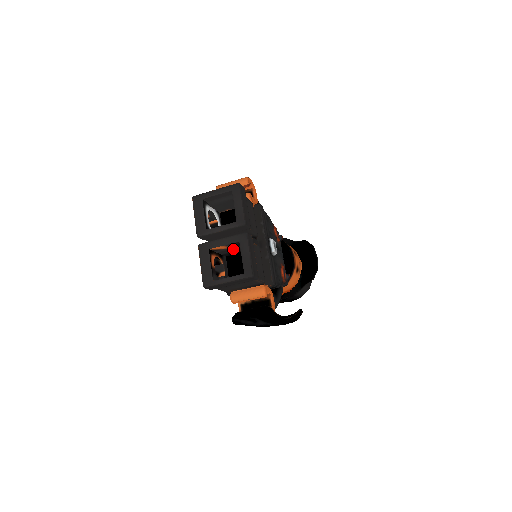
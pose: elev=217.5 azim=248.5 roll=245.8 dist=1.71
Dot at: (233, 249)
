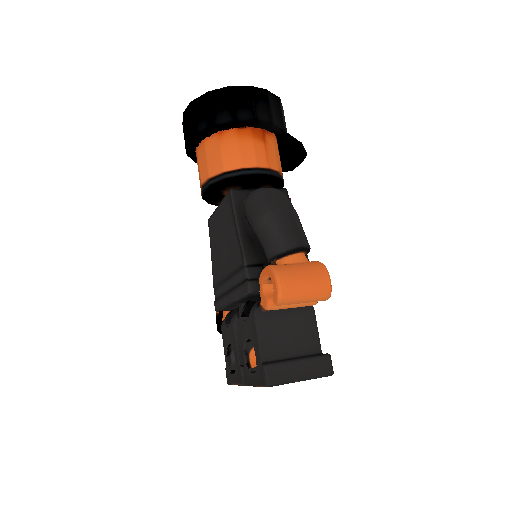
Dot at: occluded
